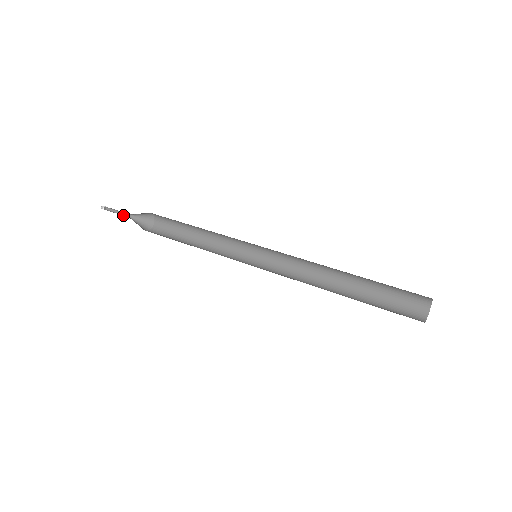
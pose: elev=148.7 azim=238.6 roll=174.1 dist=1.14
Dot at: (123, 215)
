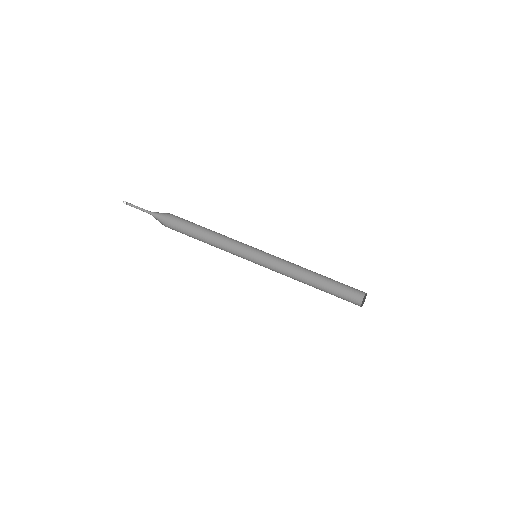
Dot at: (143, 211)
